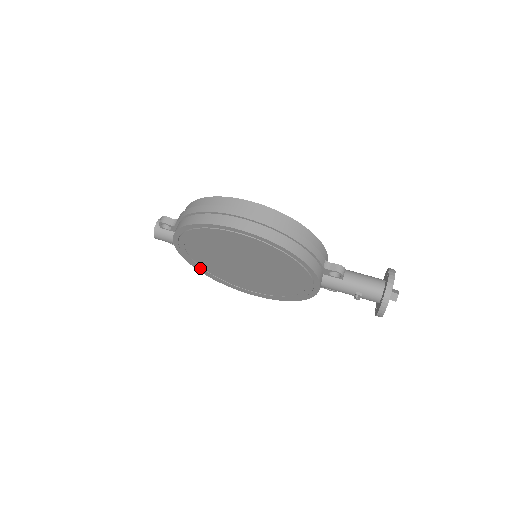
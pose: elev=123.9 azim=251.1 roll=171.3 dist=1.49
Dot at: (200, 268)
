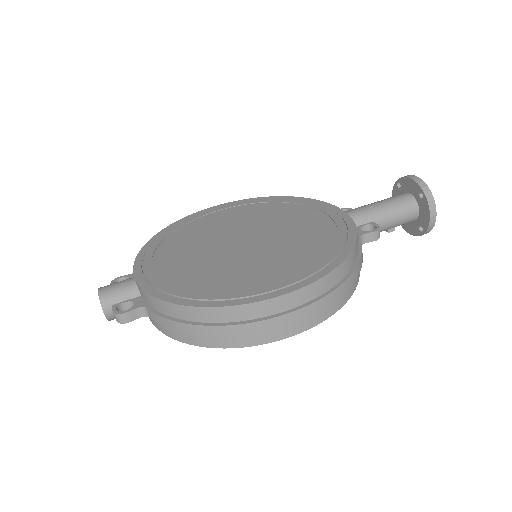
Dot at: occluded
